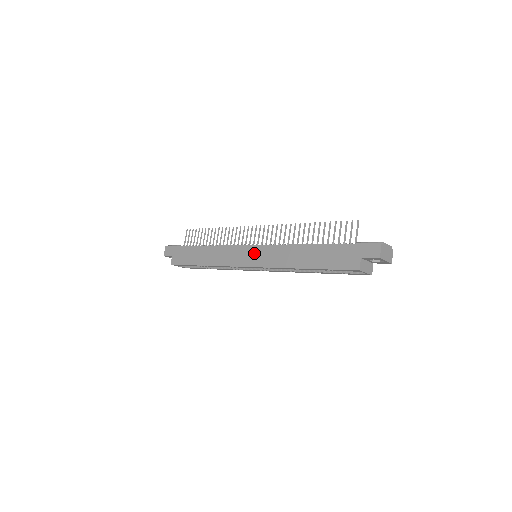
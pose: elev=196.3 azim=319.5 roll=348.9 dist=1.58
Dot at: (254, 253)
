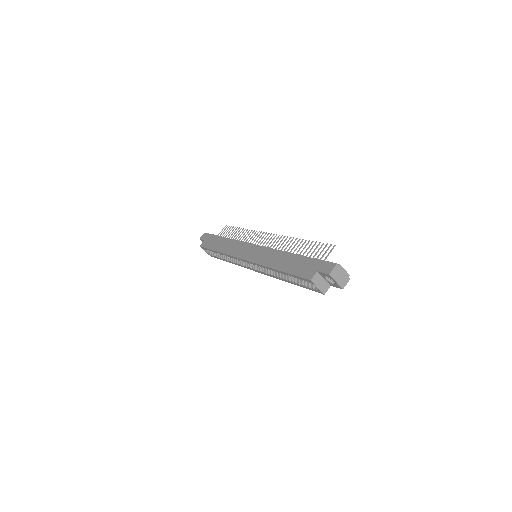
Dot at: (253, 250)
